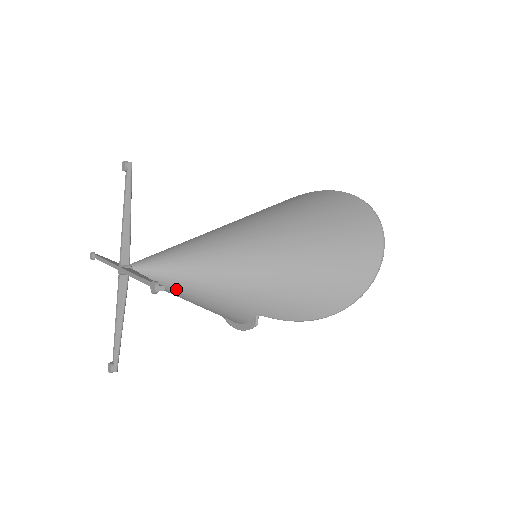
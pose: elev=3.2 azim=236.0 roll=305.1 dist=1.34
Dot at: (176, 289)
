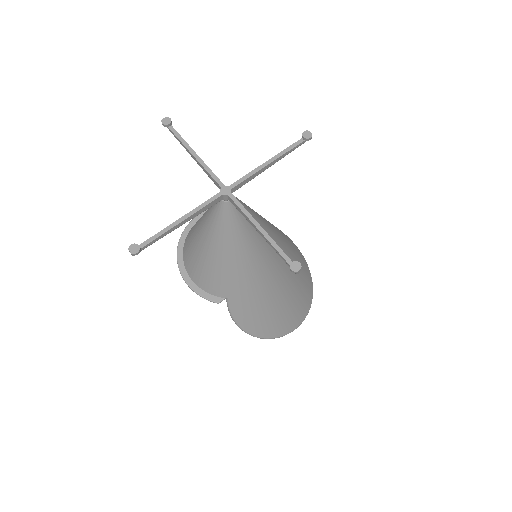
Dot at: (225, 238)
